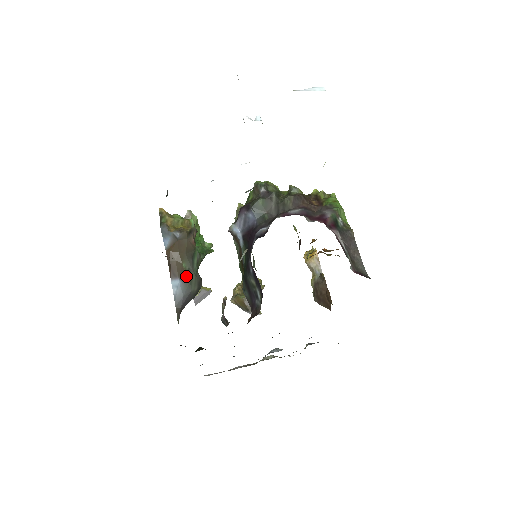
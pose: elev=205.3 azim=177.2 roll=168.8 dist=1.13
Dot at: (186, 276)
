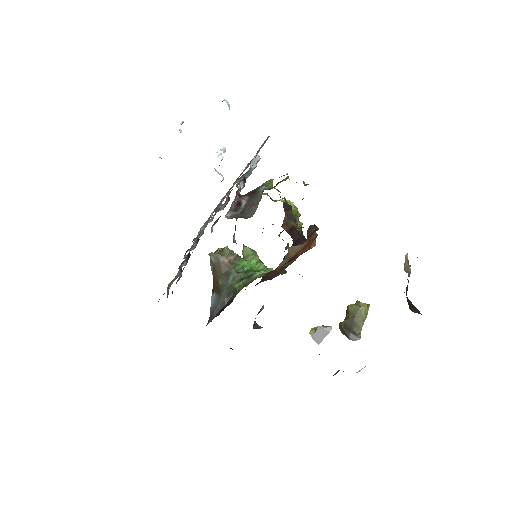
Dot at: (219, 290)
